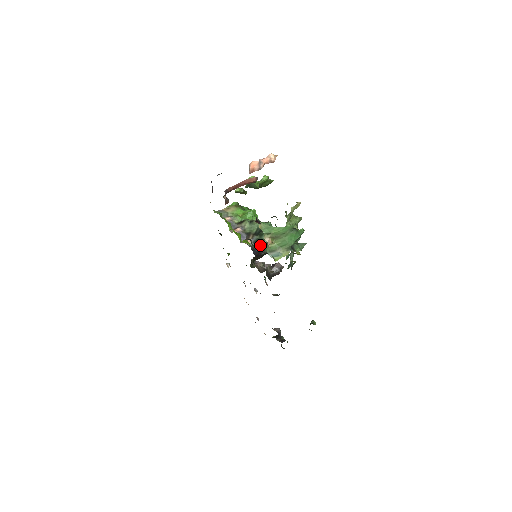
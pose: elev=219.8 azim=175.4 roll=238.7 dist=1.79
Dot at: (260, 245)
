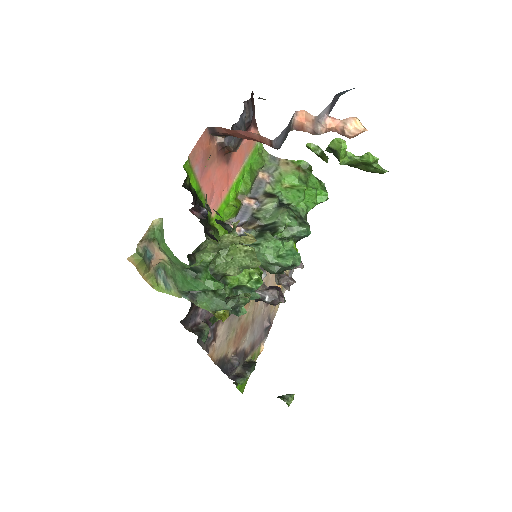
Dot at: occluded
